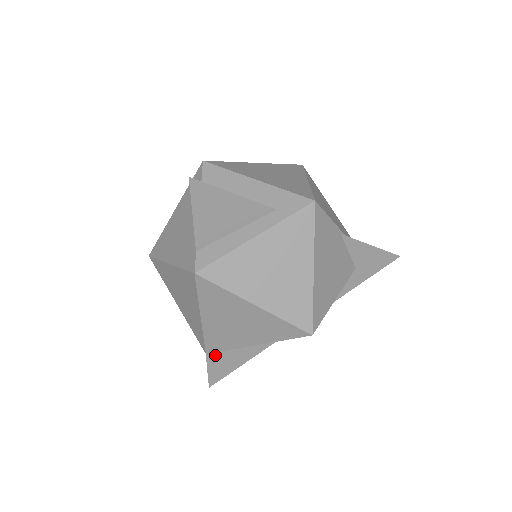
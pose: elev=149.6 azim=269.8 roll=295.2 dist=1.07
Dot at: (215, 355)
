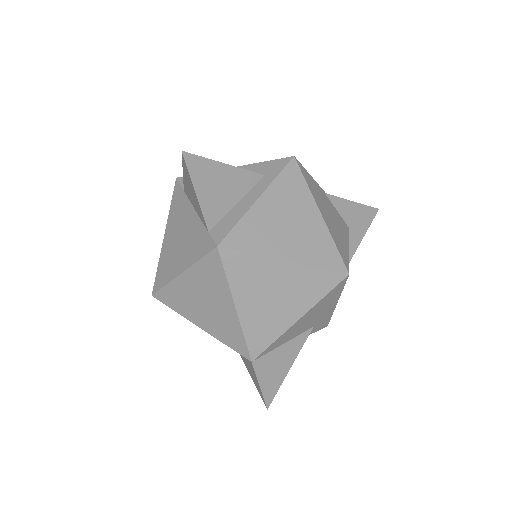
Dot at: (261, 361)
